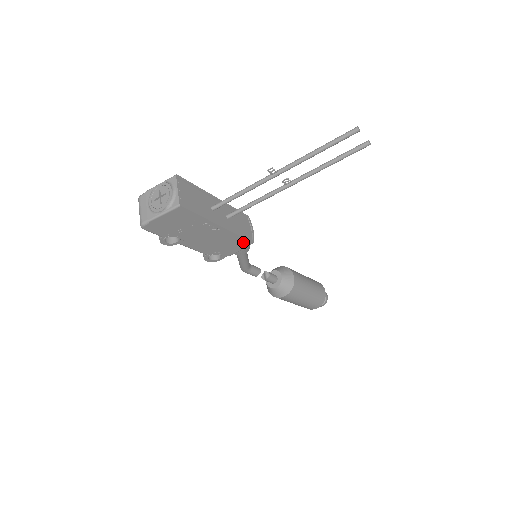
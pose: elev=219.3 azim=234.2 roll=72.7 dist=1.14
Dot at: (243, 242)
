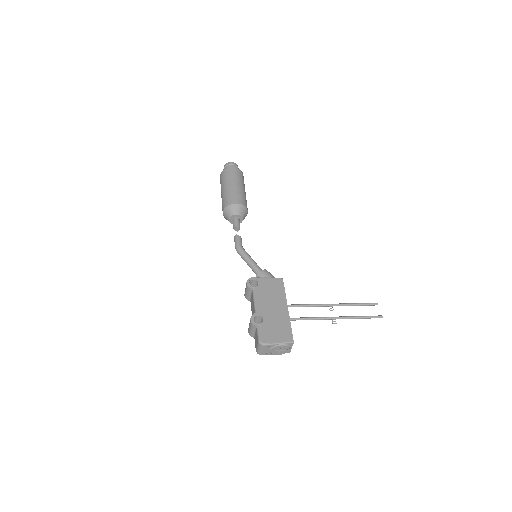
Dot at: occluded
